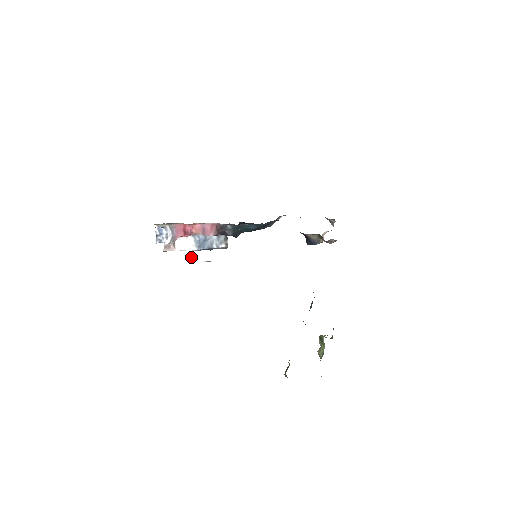
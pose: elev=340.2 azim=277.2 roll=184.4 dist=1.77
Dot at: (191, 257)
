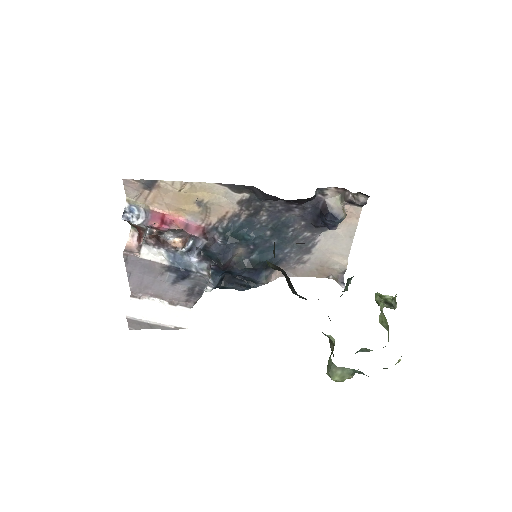
Dot at: (149, 313)
